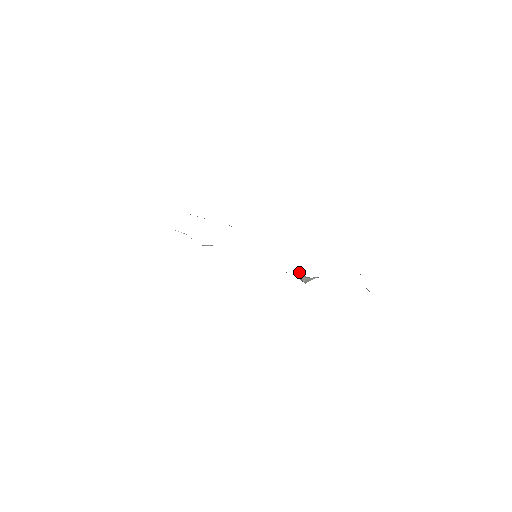
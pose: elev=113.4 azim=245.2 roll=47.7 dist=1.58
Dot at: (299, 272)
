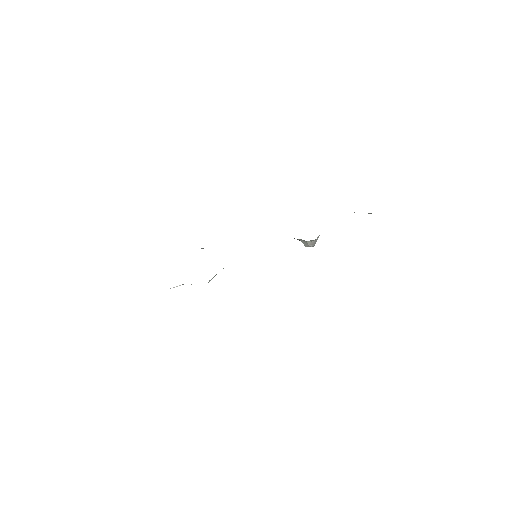
Dot at: occluded
